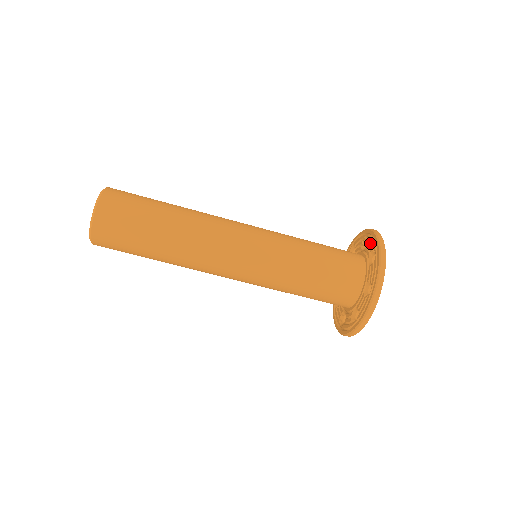
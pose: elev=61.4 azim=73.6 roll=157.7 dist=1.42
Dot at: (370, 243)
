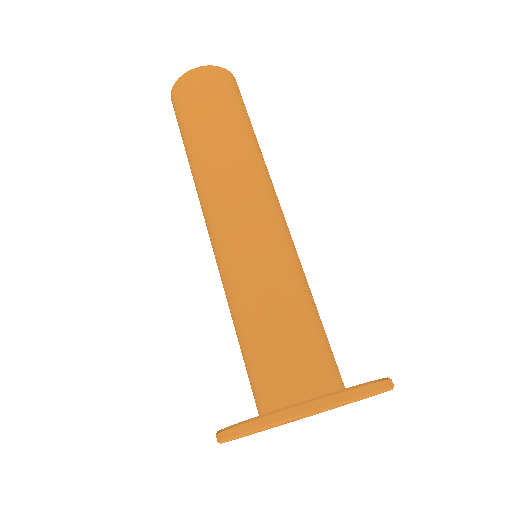
Dot at: occluded
